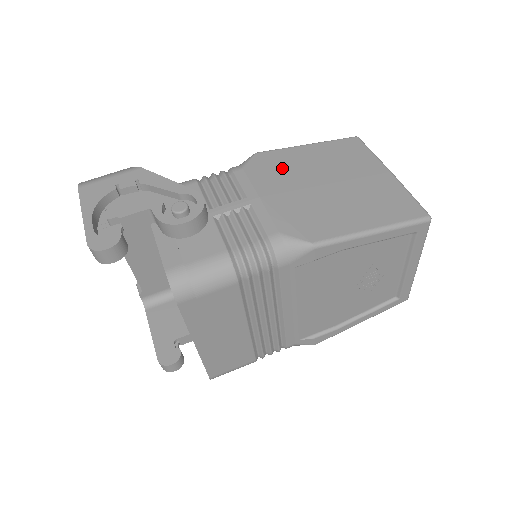
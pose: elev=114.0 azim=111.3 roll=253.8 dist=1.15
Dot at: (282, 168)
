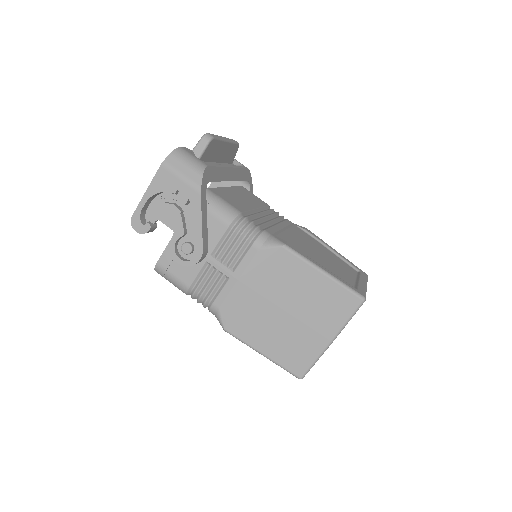
Dot at: (279, 274)
